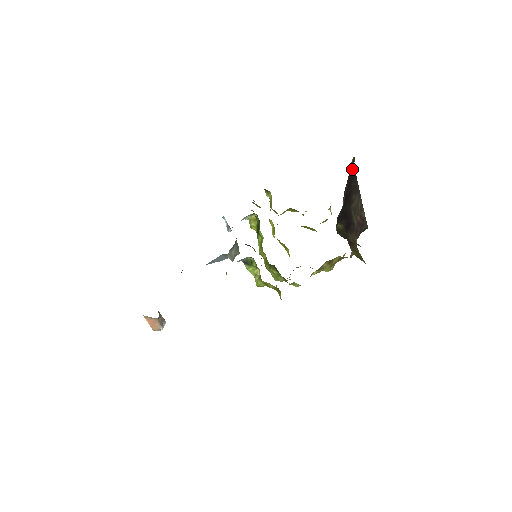
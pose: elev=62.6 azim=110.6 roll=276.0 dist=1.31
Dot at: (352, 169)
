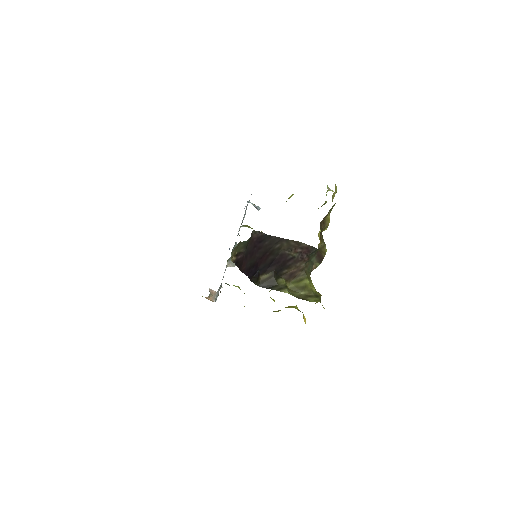
Dot at: (234, 260)
